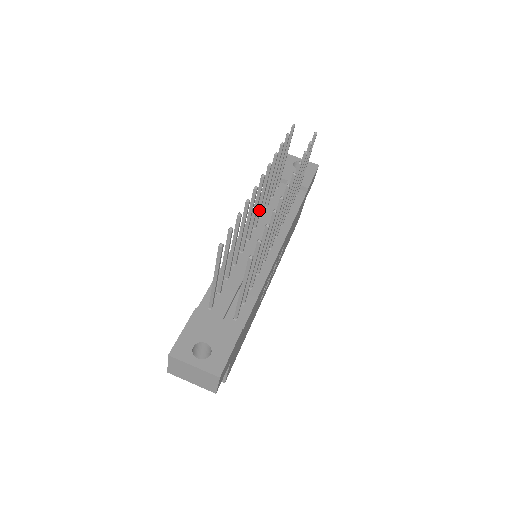
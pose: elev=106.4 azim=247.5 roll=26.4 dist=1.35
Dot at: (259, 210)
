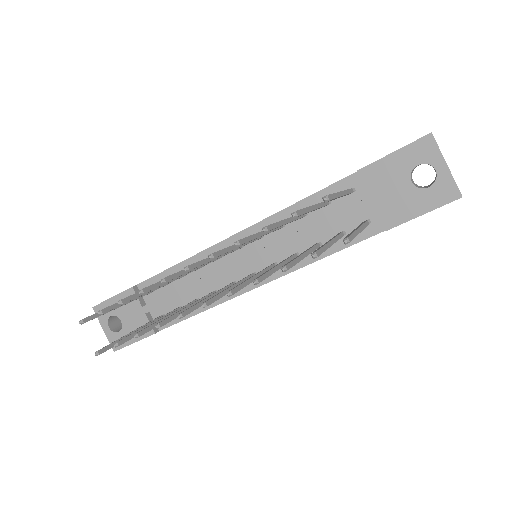
Dot at: (246, 243)
